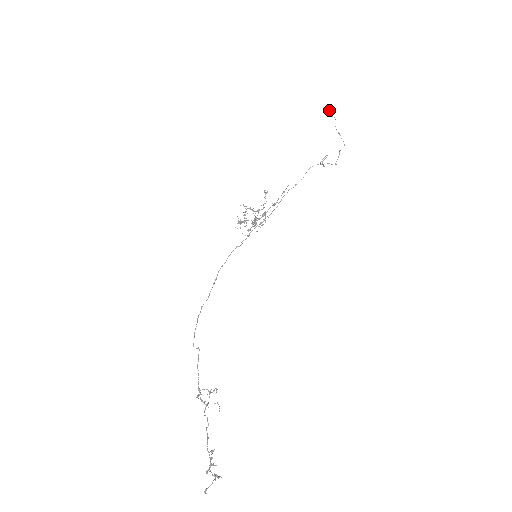
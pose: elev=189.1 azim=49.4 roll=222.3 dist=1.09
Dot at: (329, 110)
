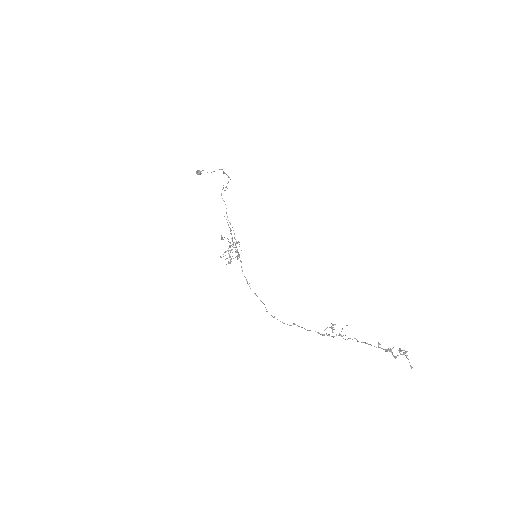
Dot at: (196, 172)
